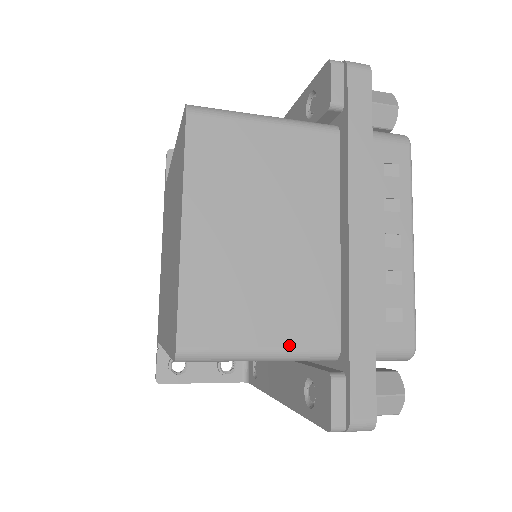
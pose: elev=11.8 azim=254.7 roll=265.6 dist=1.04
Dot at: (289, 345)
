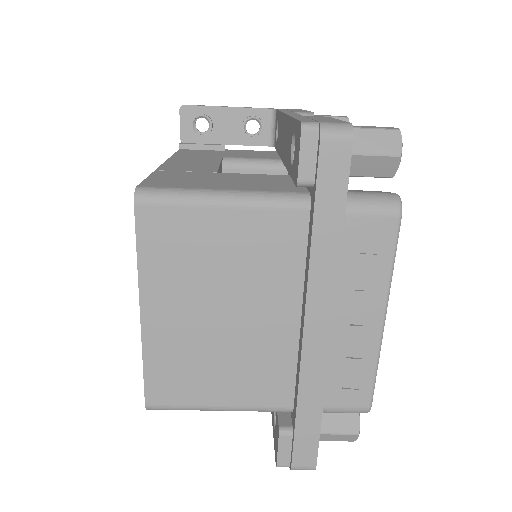
Dot at: (244, 405)
